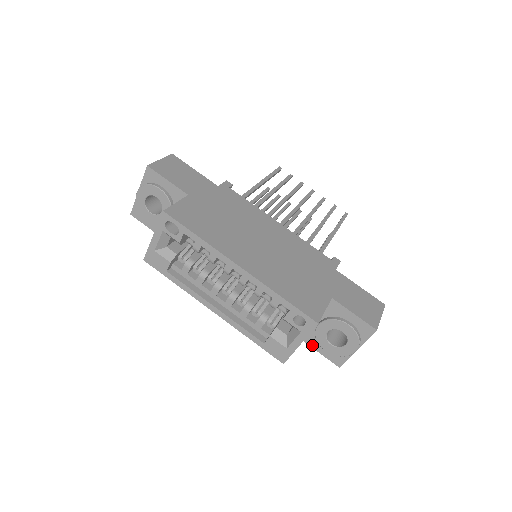
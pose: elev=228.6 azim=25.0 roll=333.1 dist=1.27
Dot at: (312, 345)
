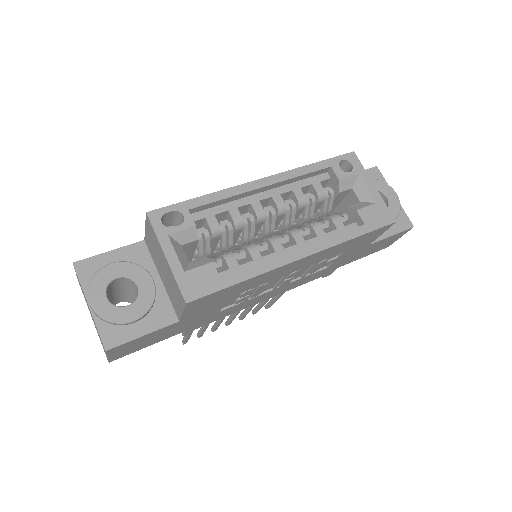
Dot at: (382, 236)
